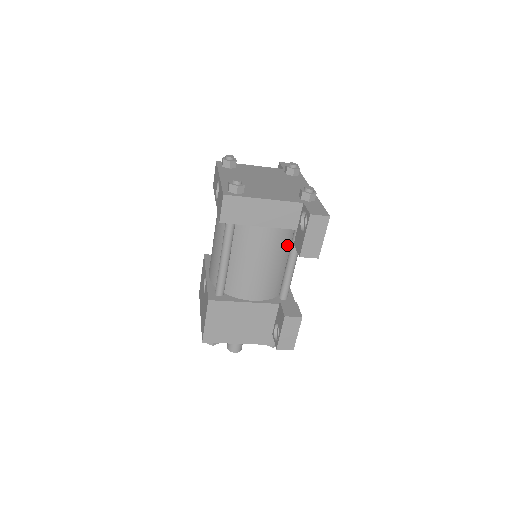
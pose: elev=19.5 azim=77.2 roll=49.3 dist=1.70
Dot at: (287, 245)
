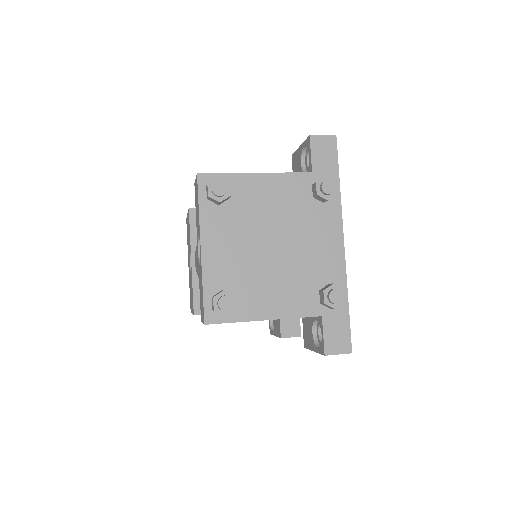
Dot at: occluded
